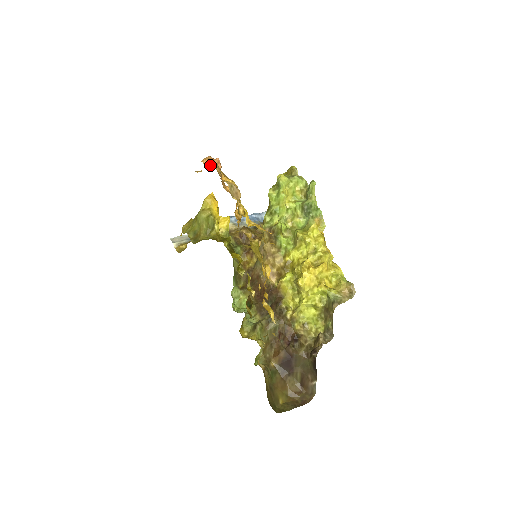
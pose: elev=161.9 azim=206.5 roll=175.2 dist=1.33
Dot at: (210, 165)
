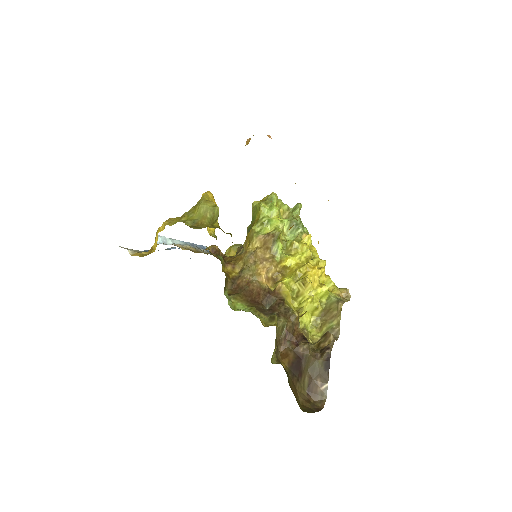
Dot at: occluded
